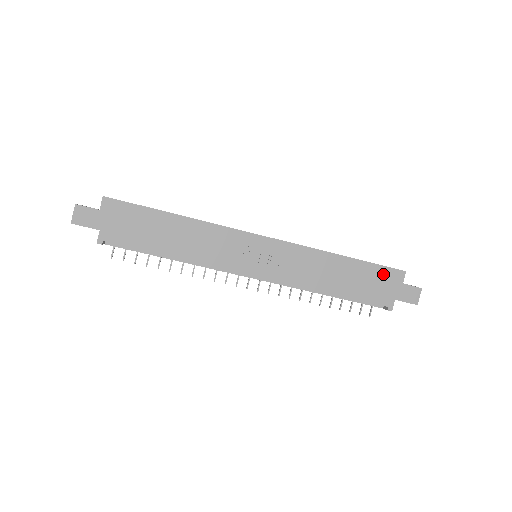
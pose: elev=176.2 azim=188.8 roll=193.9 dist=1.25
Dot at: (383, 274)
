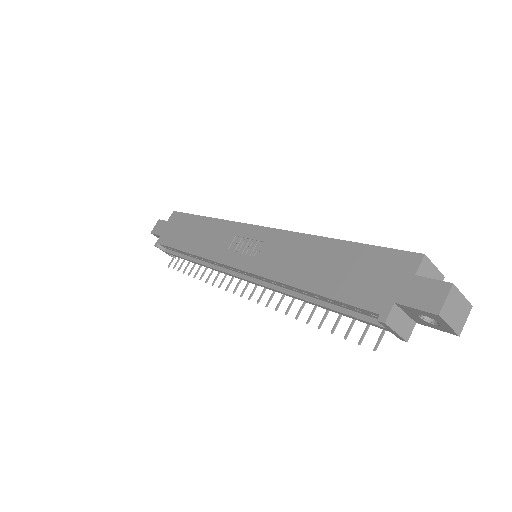
Dot at: (383, 260)
